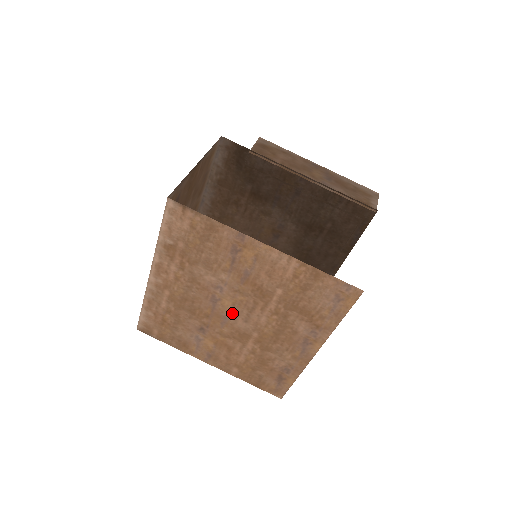
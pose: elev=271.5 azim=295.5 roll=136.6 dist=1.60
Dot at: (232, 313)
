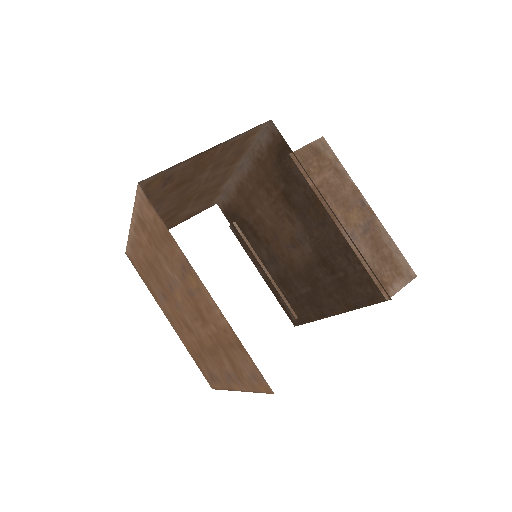
Dot at: (182, 307)
